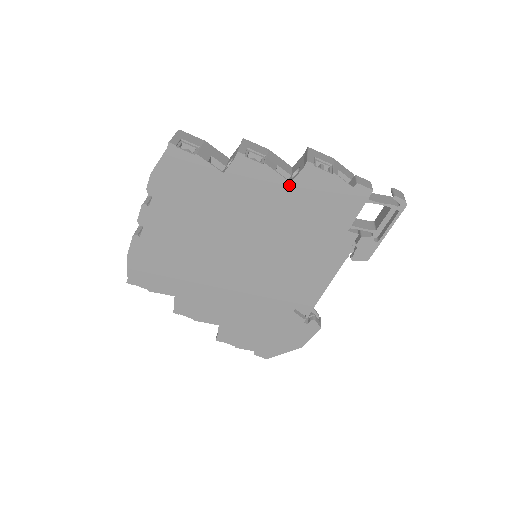
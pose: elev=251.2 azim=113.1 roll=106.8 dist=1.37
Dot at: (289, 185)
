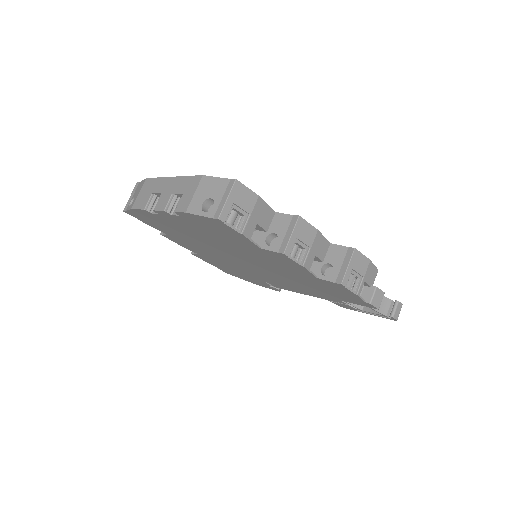
Dot at: (314, 277)
